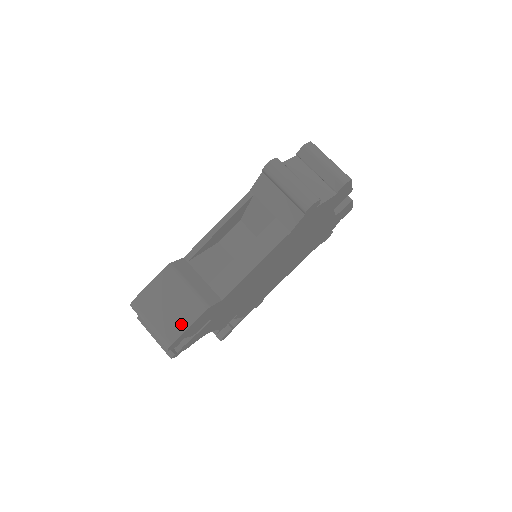
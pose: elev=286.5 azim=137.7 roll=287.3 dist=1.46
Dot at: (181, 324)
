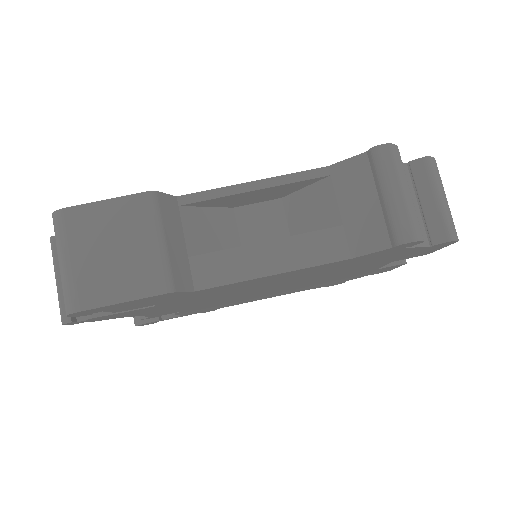
Dot at: (114, 290)
